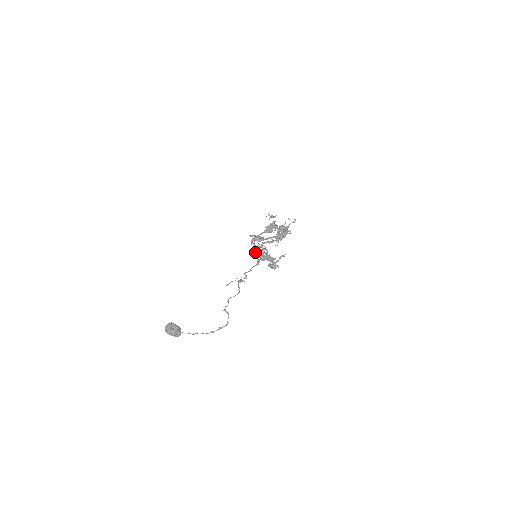
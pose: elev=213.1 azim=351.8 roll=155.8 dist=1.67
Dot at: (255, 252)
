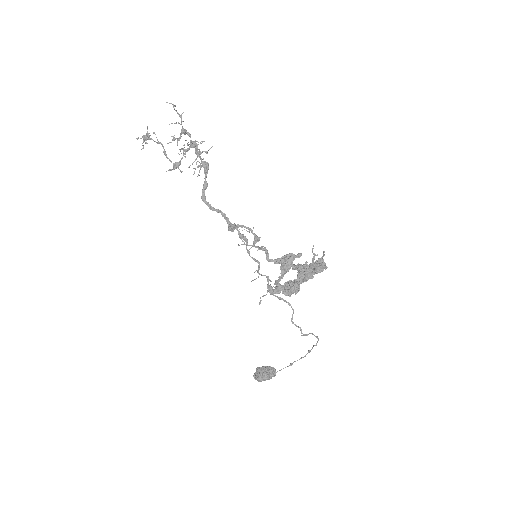
Dot at: occluded
